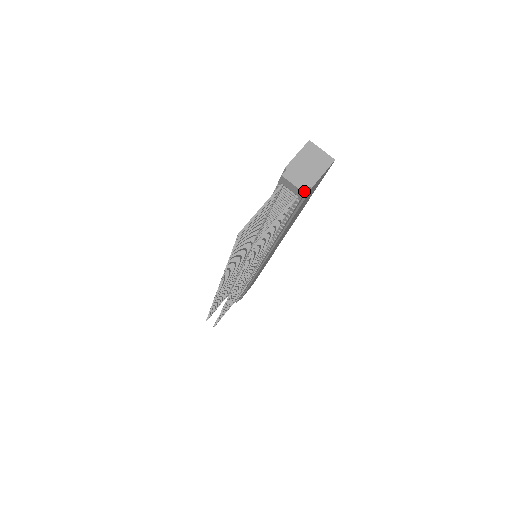
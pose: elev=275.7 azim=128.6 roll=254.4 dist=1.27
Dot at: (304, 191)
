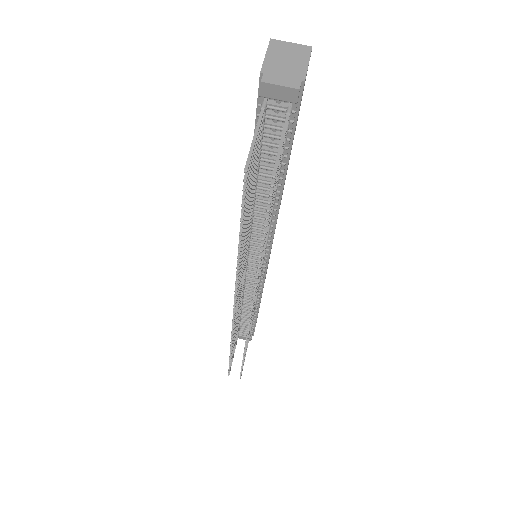
Dot at: (298, 87)
